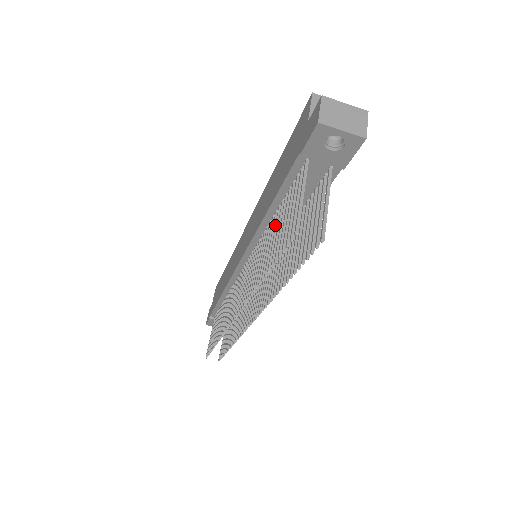
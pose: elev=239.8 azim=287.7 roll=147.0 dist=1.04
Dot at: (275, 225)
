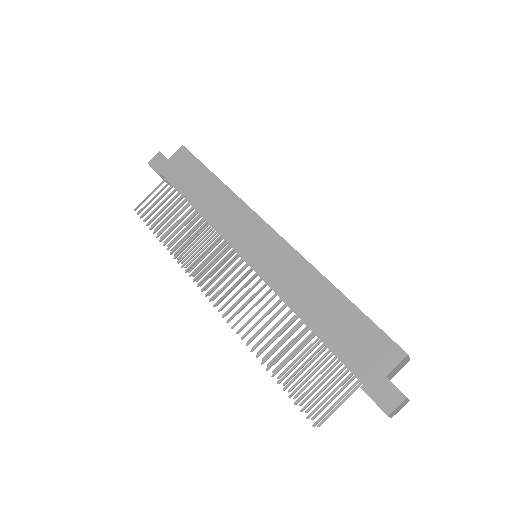
Dot at: (301, 347)
